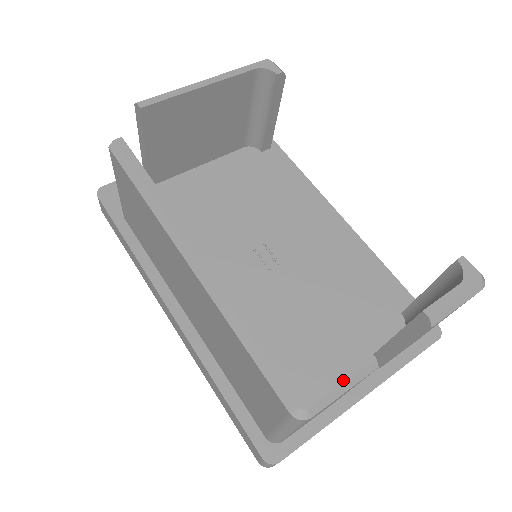
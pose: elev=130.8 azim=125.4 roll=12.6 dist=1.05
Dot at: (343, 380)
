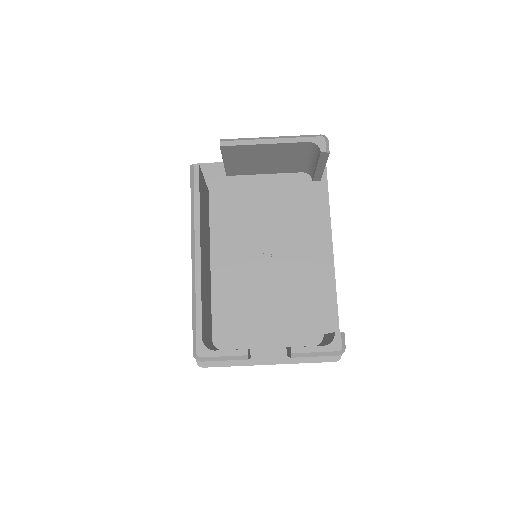
Dot at: (224, 355)
